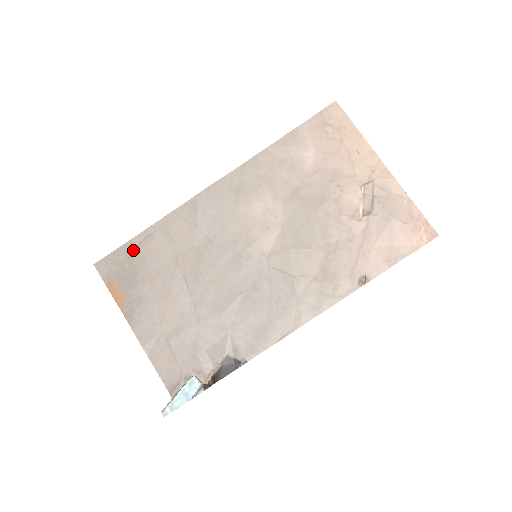
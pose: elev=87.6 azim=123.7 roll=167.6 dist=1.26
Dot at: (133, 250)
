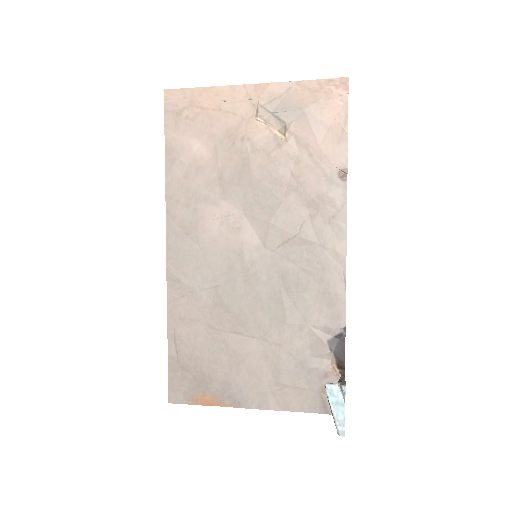
Dot at: (178, 360)
